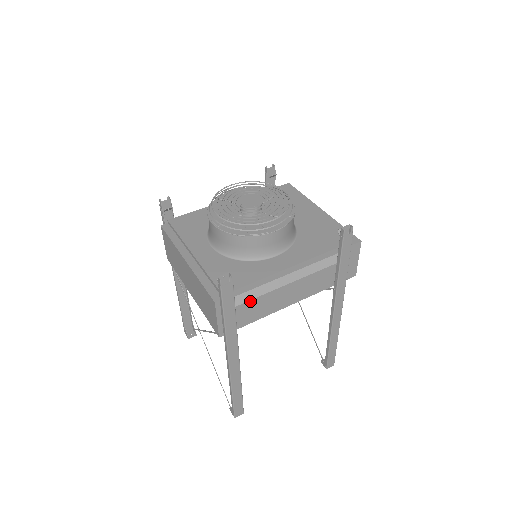
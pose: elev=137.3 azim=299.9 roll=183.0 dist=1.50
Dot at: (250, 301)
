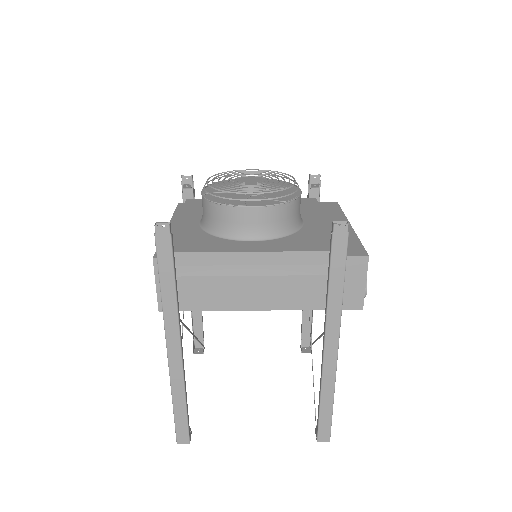
Dot at: (200, 278)
